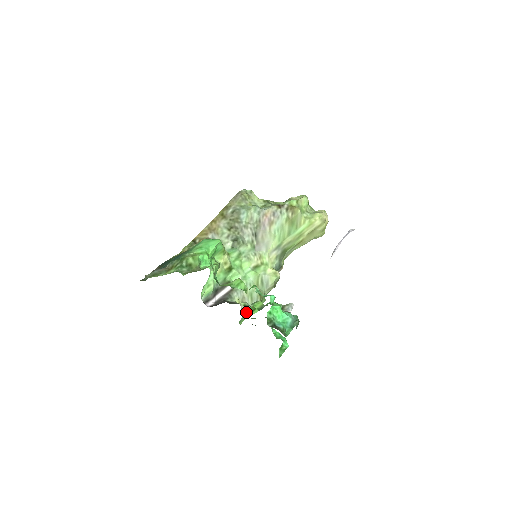
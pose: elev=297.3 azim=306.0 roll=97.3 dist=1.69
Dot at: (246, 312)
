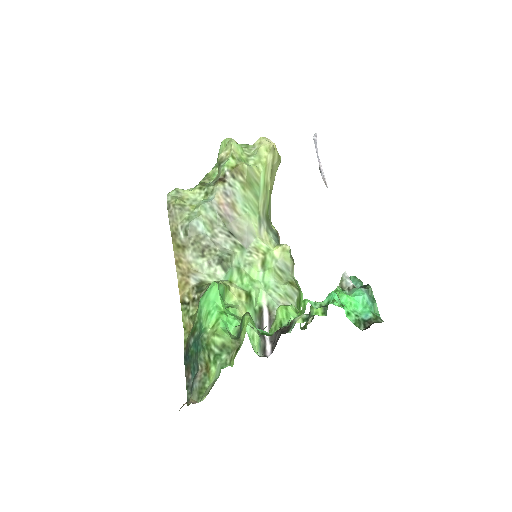
Dot at: occluded
